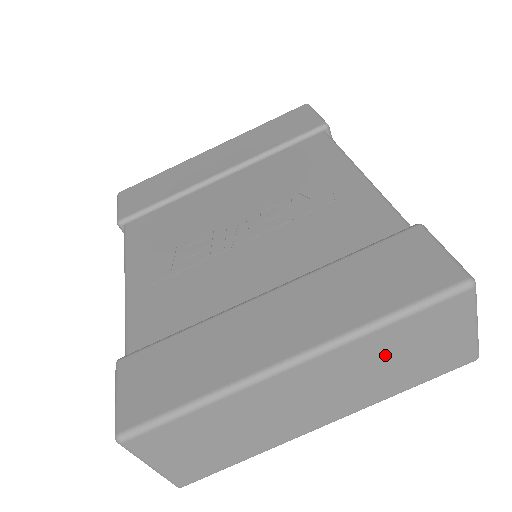
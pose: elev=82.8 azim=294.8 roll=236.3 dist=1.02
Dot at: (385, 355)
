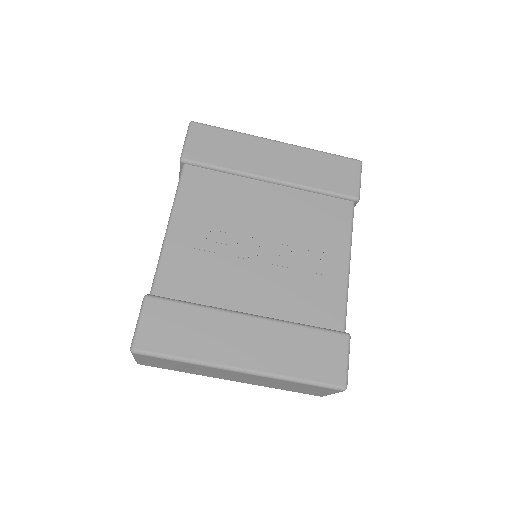
Dot at: (284, 384)
